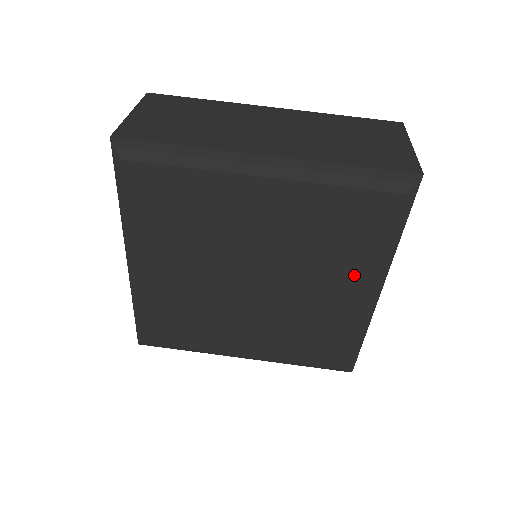
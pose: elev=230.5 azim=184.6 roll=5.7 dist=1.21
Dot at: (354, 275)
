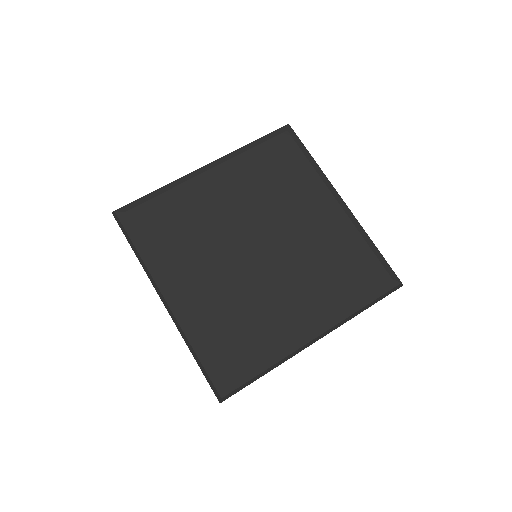
Dot at: (313, 194)
